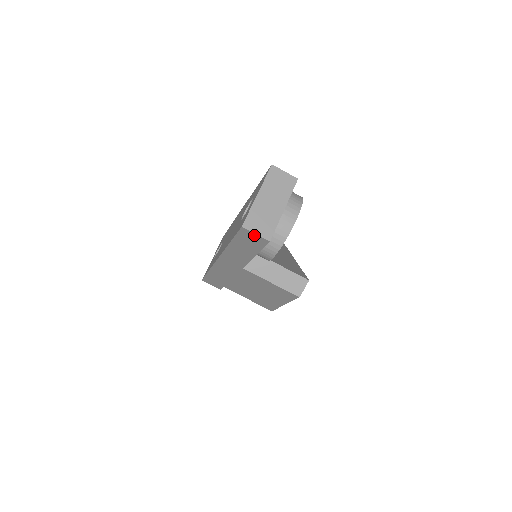
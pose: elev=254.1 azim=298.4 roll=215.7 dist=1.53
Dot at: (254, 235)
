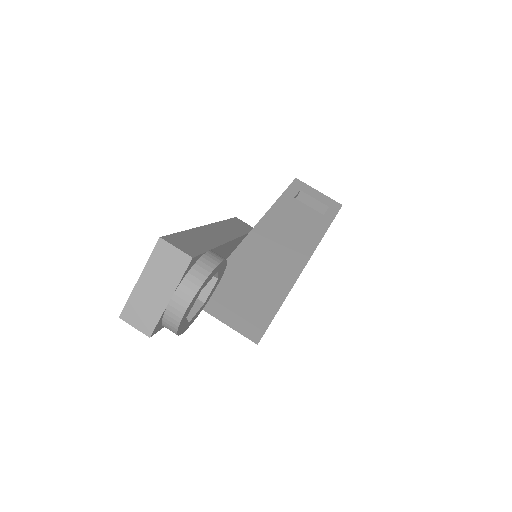
Dot at: (136, 325)
